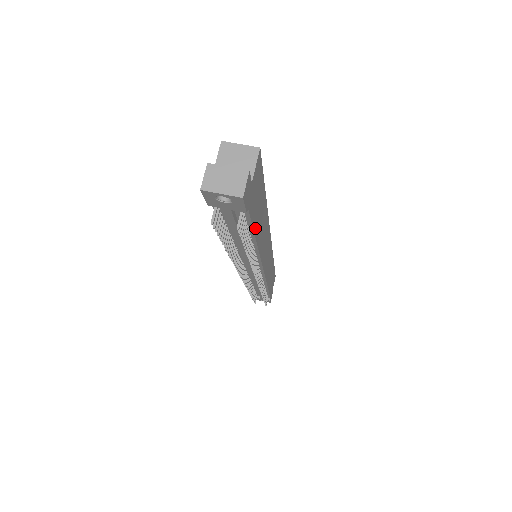
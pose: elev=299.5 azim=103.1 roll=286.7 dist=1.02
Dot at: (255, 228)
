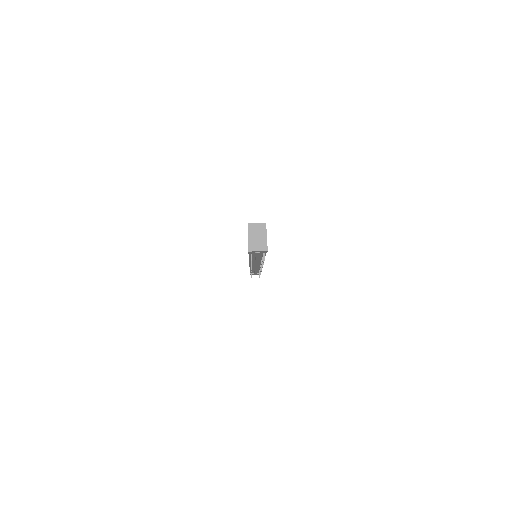
Dot at: occluded
